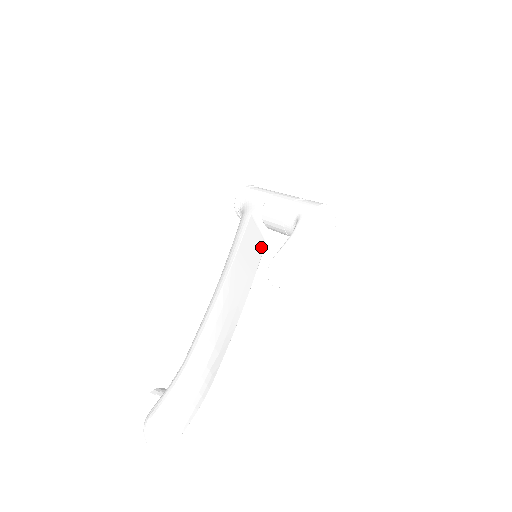
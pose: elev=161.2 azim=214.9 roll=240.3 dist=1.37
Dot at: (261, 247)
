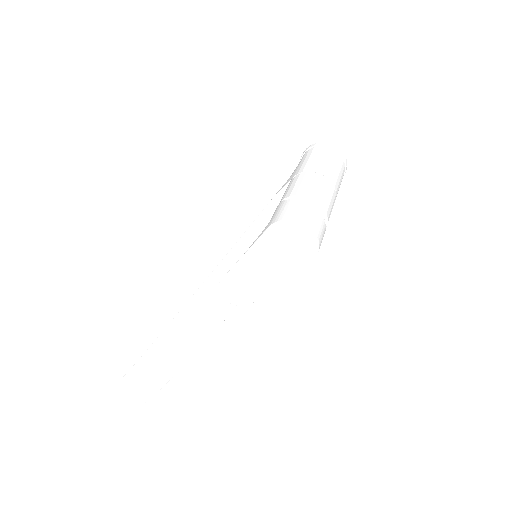
Dot at: occluded
